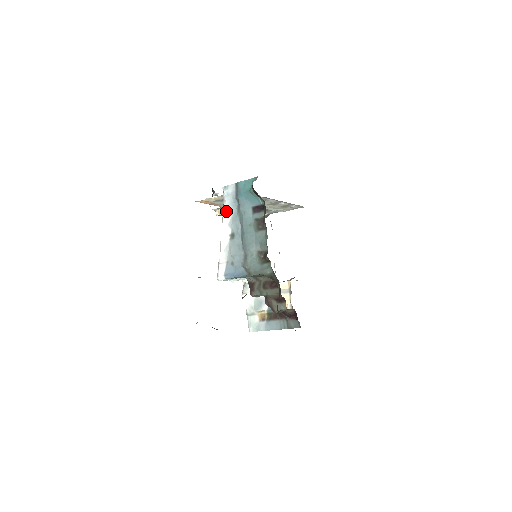
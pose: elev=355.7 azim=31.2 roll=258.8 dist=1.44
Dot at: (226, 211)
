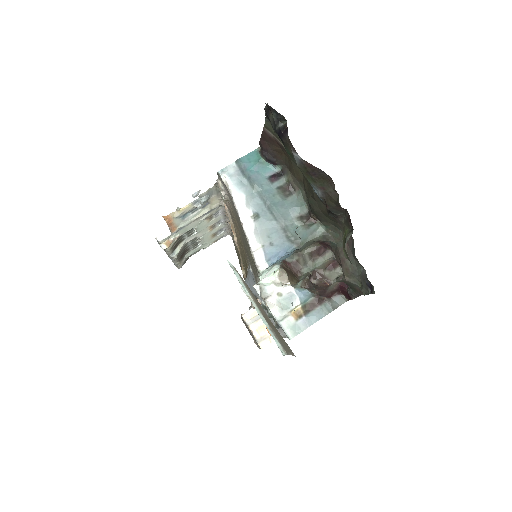
Dot at: (236, 193)
